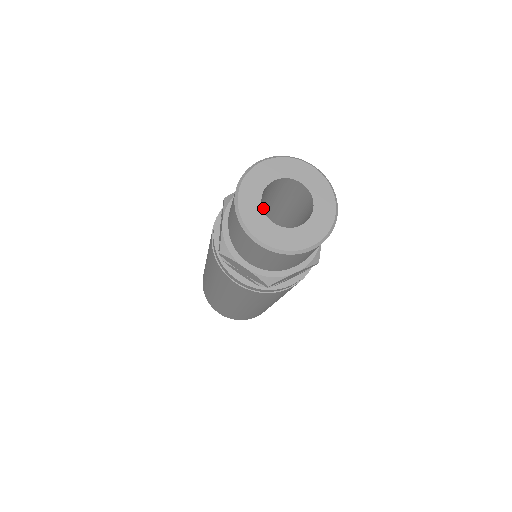
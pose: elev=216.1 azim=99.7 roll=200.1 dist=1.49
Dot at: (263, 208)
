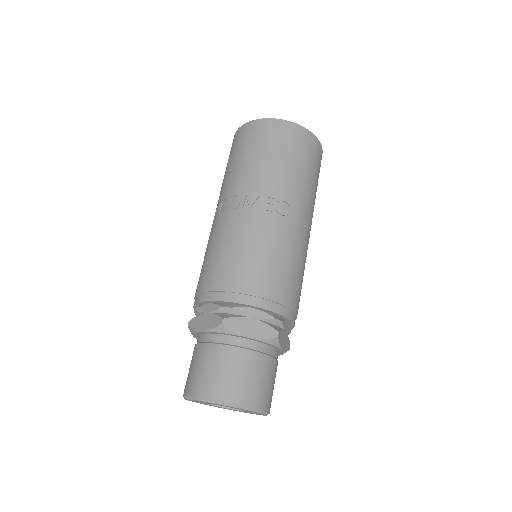
Dot at: occluded
